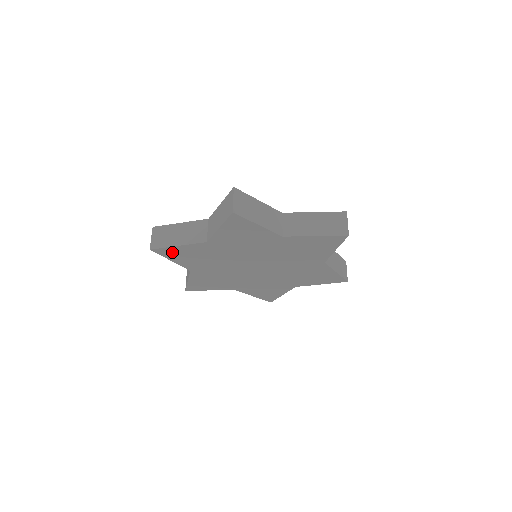
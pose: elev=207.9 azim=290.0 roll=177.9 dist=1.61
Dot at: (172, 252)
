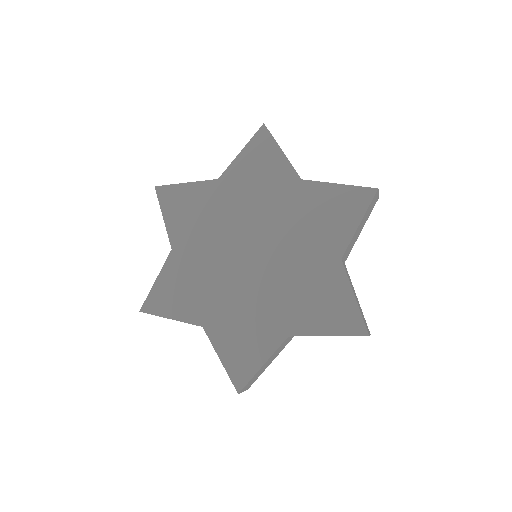
Dot at: (159, 299)
